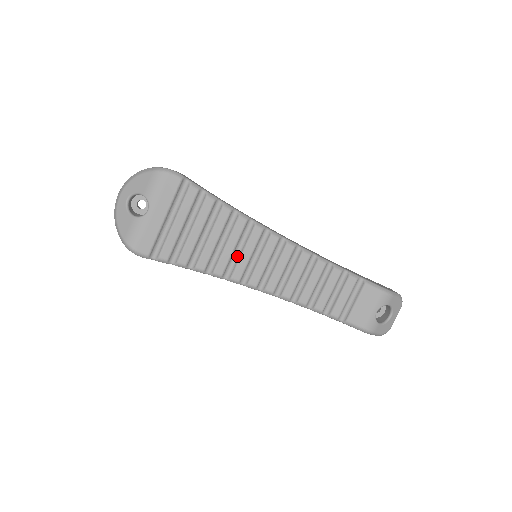
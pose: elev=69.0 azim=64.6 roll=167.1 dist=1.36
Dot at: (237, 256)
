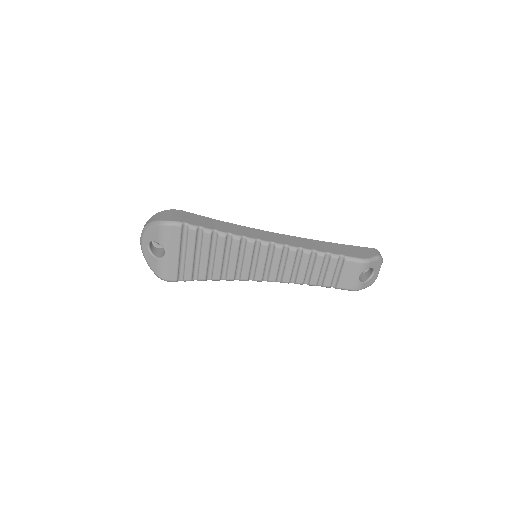
Dot at: (241, 264)
